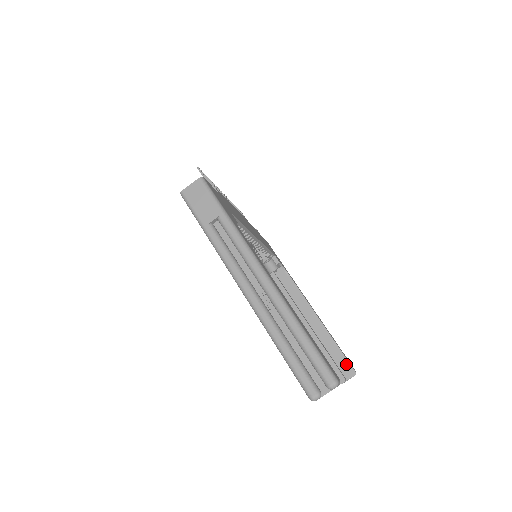
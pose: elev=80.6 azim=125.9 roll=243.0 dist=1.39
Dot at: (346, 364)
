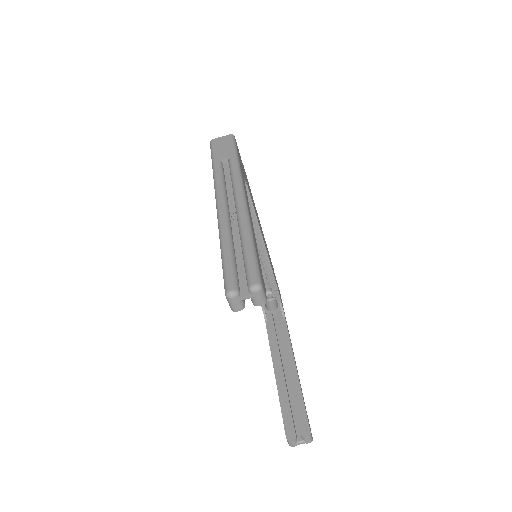
Dot at: (304, 421)
